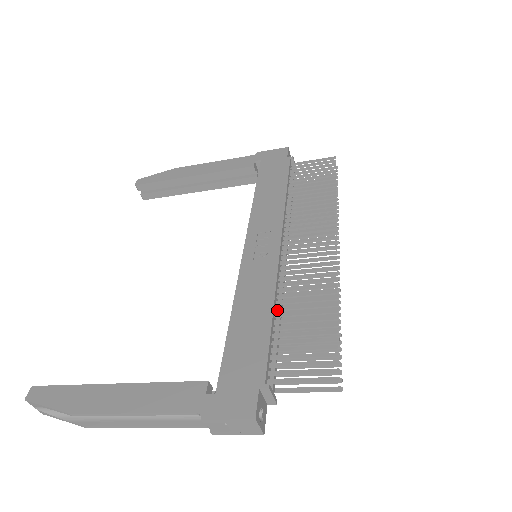
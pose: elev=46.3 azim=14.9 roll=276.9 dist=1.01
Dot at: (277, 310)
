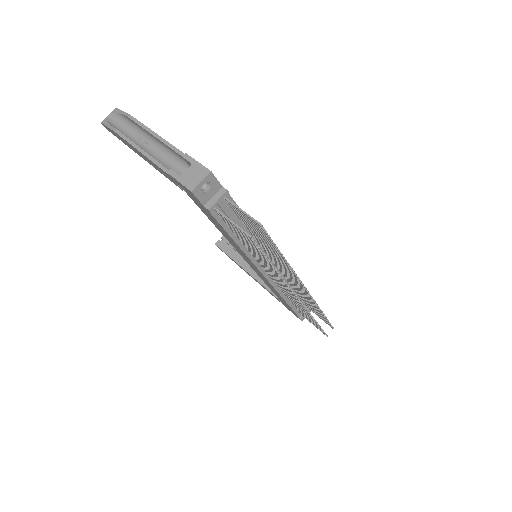
Dot at: occluded
